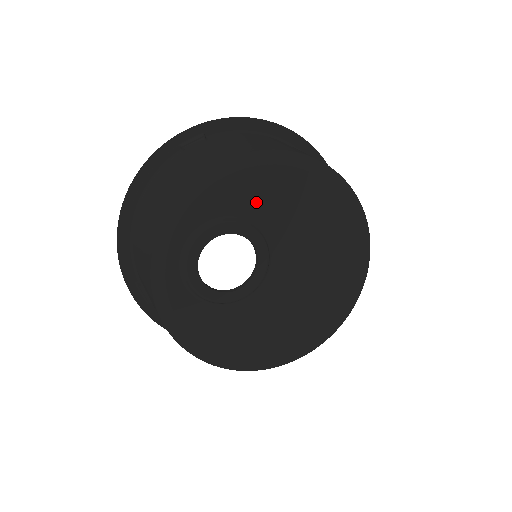
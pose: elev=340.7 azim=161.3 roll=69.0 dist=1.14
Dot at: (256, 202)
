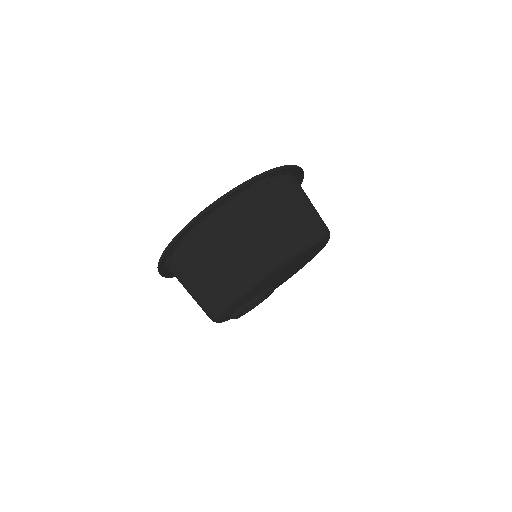
Dot at: (243, 303)
